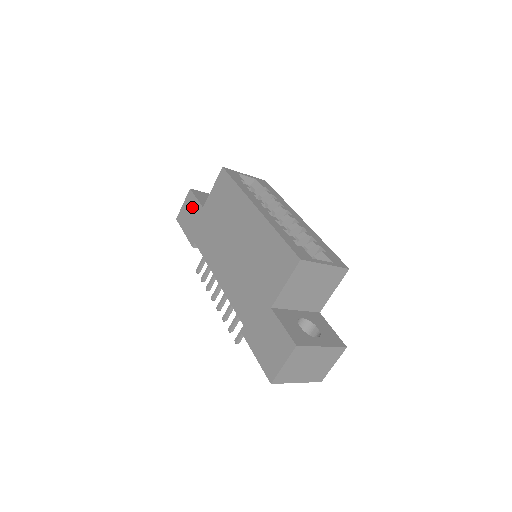
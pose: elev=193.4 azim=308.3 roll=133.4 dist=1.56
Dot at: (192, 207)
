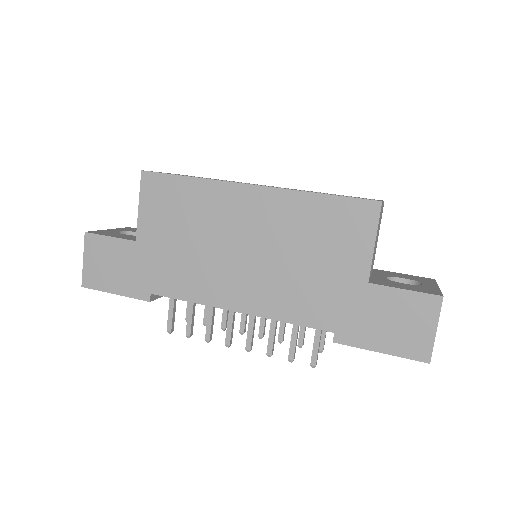
Dot at: (109, 253)
